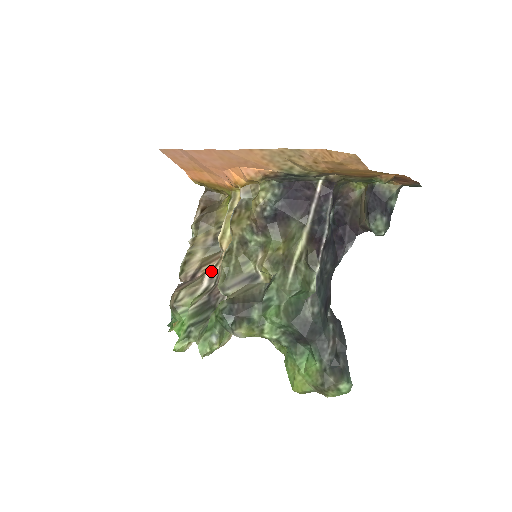
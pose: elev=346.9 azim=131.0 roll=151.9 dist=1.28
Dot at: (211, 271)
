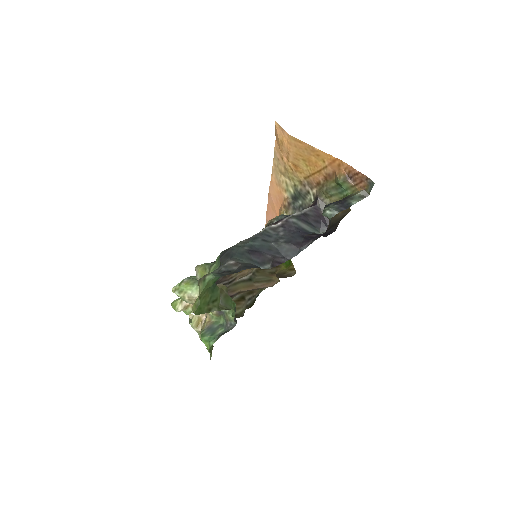
Dot at: occluded
